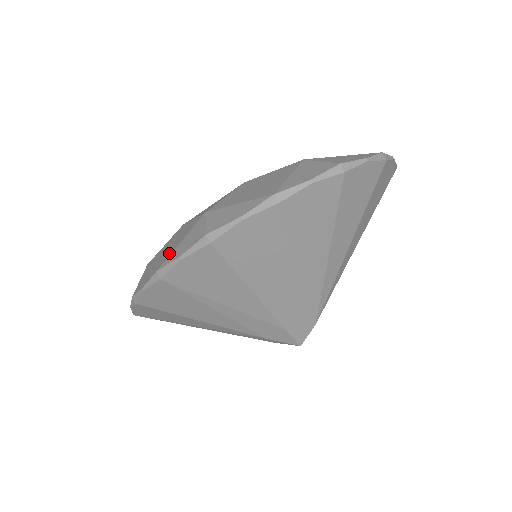
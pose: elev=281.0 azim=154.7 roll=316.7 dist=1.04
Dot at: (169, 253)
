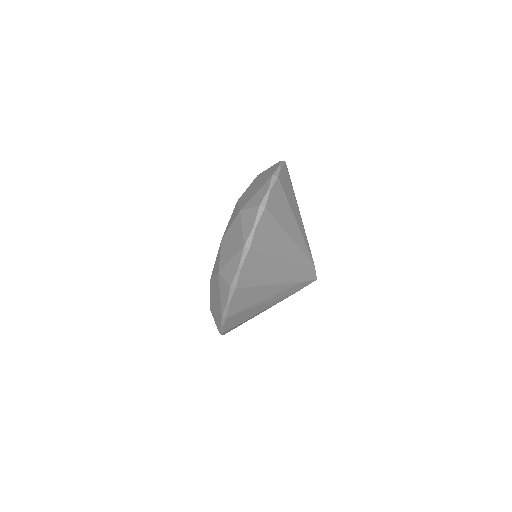
Dot at: (219, 303)
